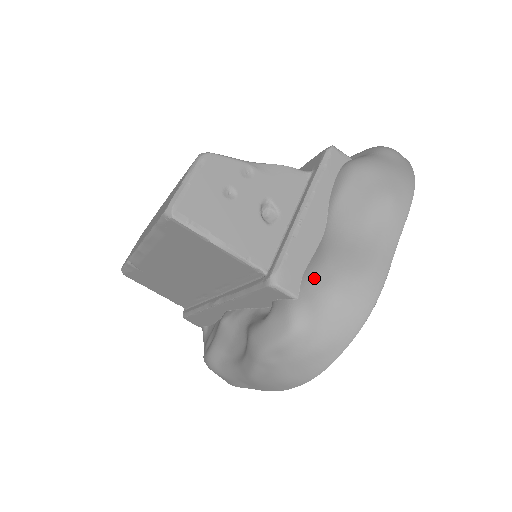
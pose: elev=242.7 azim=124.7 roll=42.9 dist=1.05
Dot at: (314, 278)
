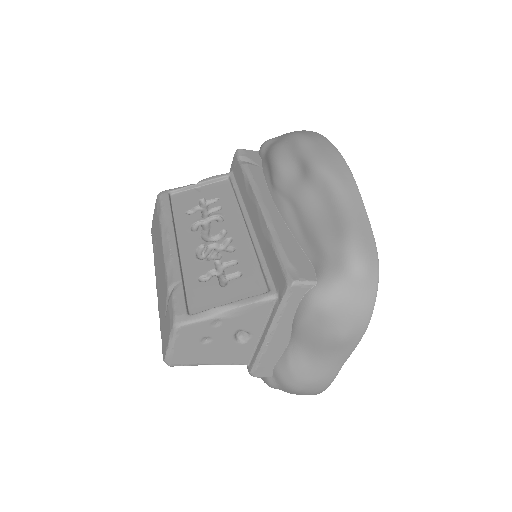
Dot at: (280, 376)
